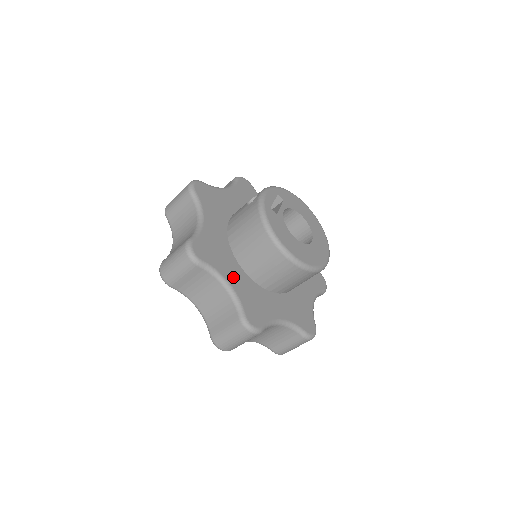
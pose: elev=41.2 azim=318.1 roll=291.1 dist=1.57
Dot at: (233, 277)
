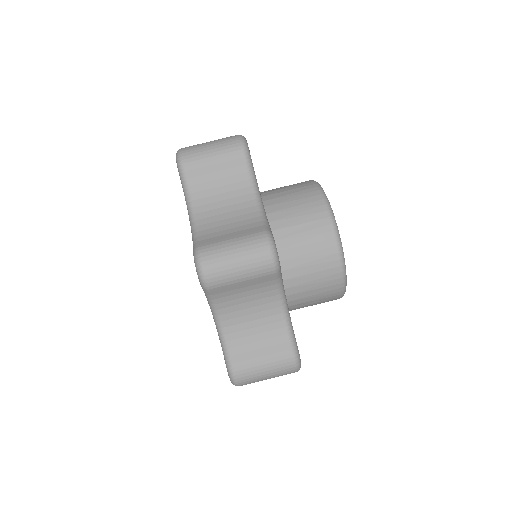
Dot at: occluded
